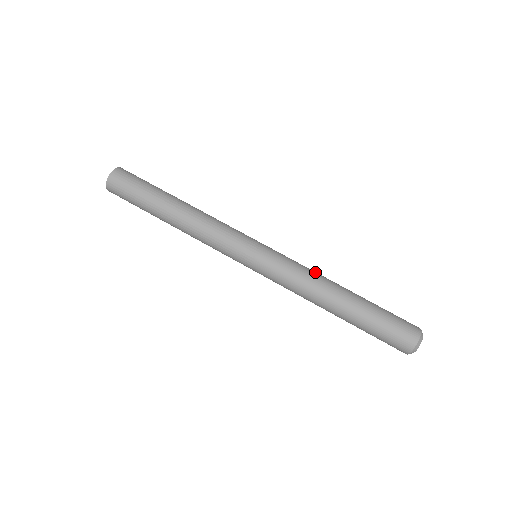
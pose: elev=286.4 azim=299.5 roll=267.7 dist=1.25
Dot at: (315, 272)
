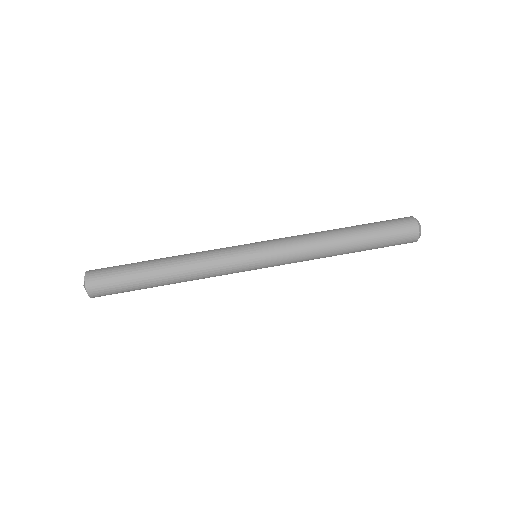
Dot at: (309, 233)
